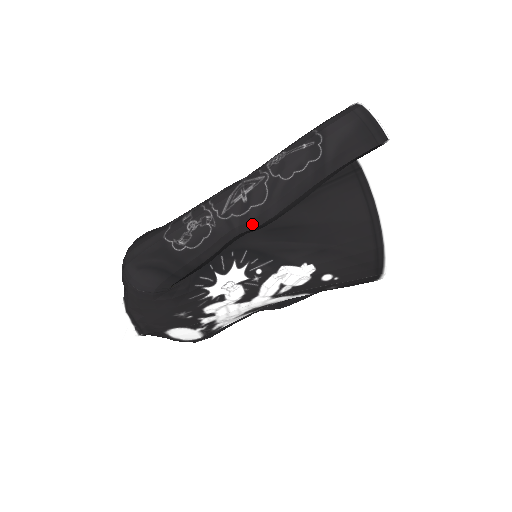
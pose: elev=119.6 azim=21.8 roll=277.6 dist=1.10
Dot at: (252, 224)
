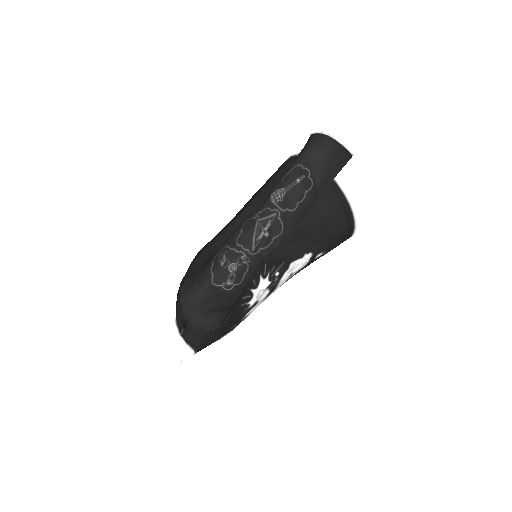
Dot at: (276, 250)
